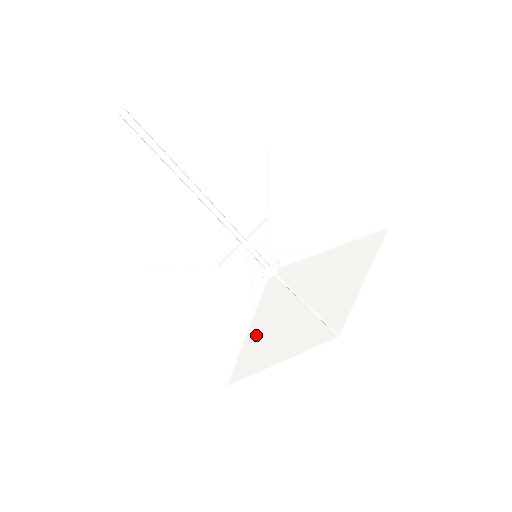
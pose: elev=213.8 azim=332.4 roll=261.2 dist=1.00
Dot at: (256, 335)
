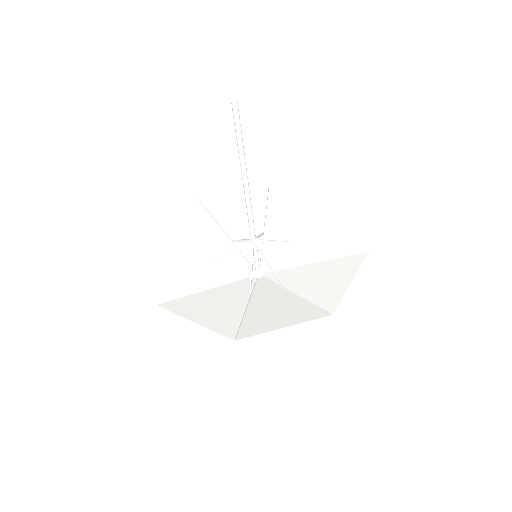
Dot at: (309, 291)
